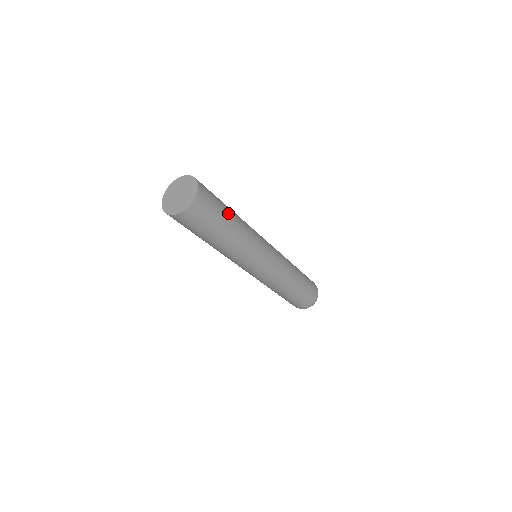
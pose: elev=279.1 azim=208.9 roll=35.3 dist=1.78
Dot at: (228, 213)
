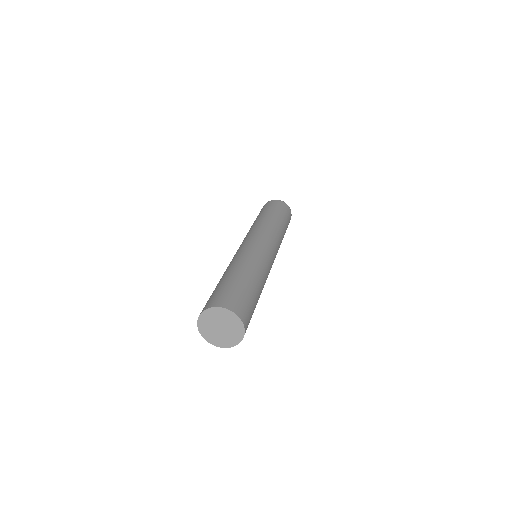
Dot at: occluded
